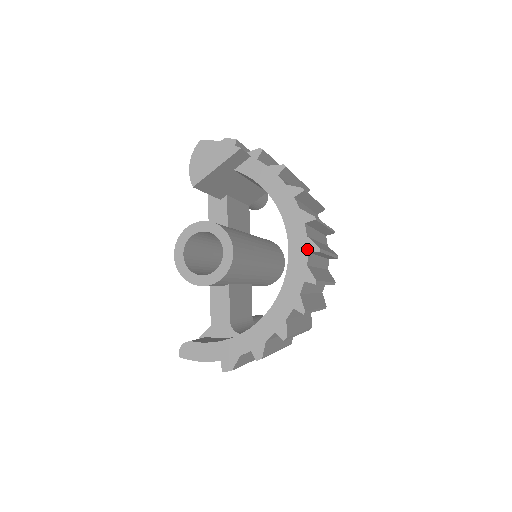
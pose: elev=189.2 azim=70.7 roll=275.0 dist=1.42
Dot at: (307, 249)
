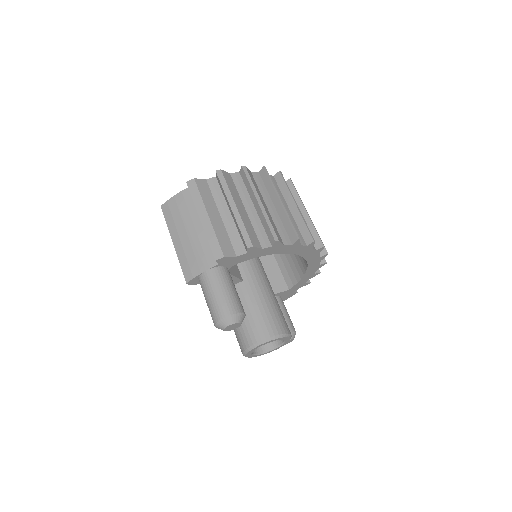
Dot at: occluded
